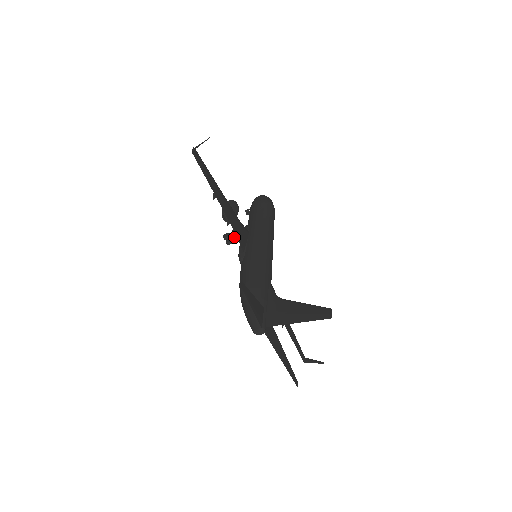
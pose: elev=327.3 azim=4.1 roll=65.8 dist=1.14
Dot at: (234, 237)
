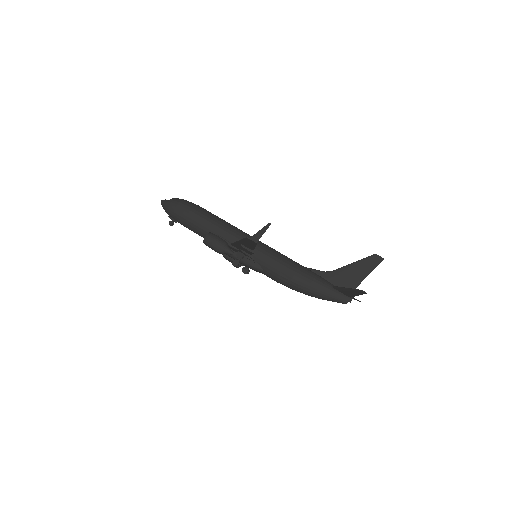
Dot at: (240, 259)
